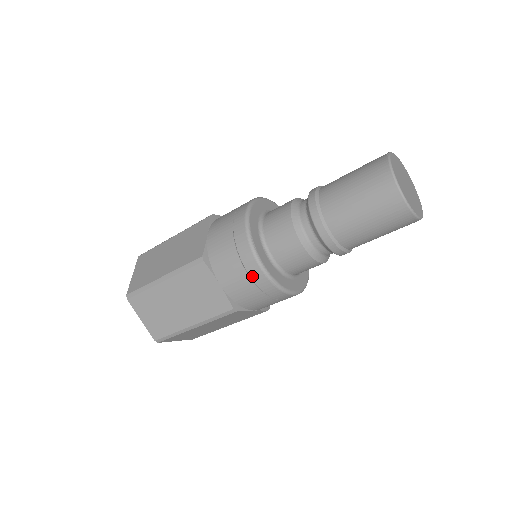
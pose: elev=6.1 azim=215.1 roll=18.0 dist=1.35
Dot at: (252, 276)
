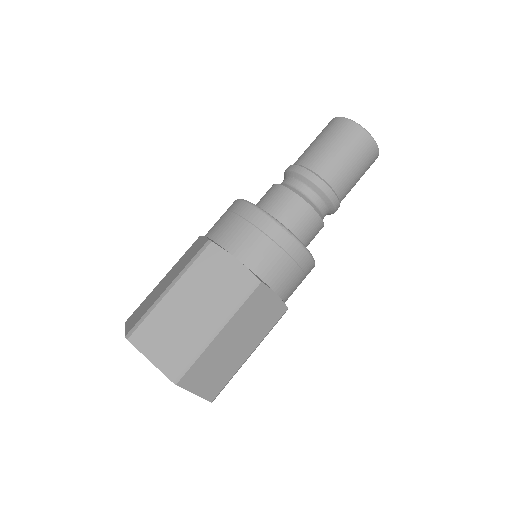
Dot at: (266, 231)
